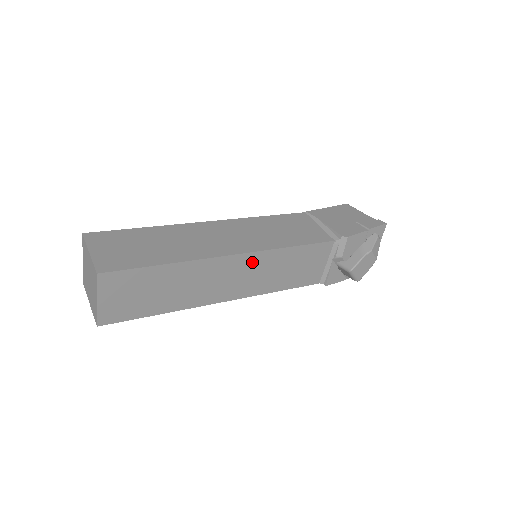
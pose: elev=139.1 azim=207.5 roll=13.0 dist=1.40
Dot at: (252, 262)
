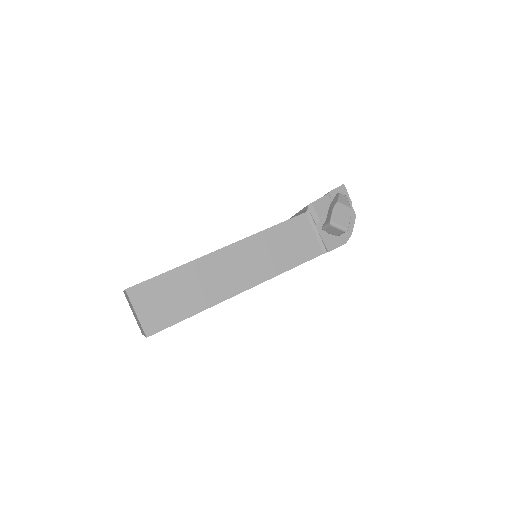
Dot at: (243, 250)
